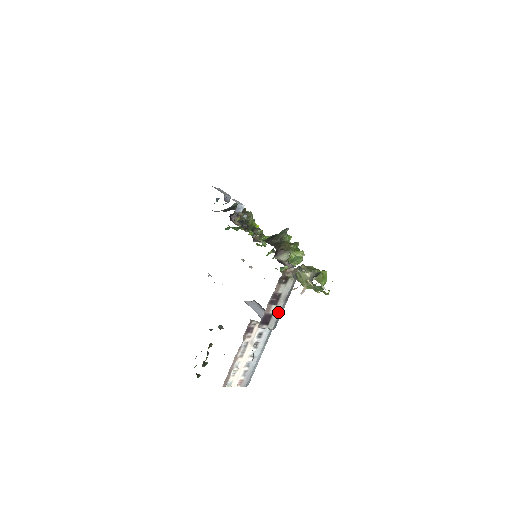
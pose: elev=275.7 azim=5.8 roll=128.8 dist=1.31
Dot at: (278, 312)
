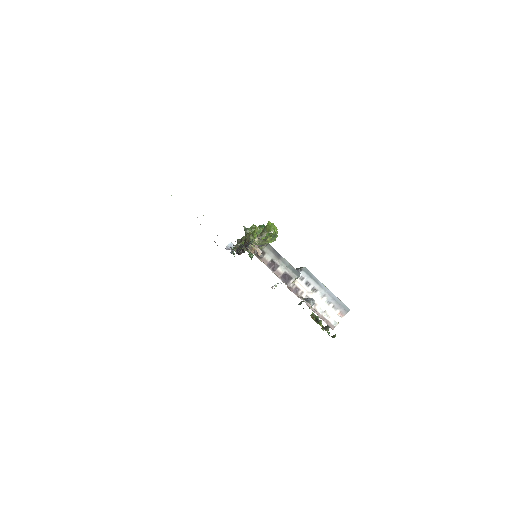
Dot at: (286, 267)
